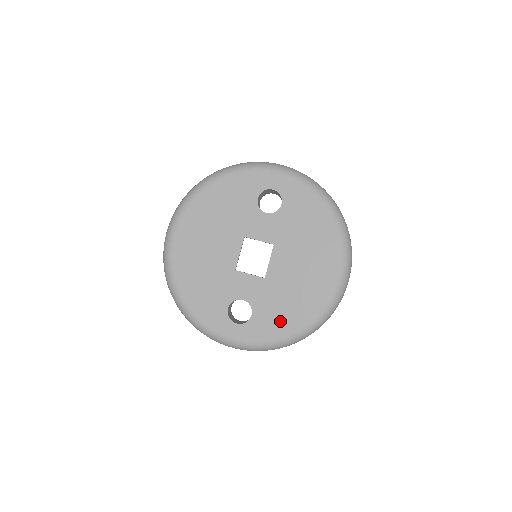
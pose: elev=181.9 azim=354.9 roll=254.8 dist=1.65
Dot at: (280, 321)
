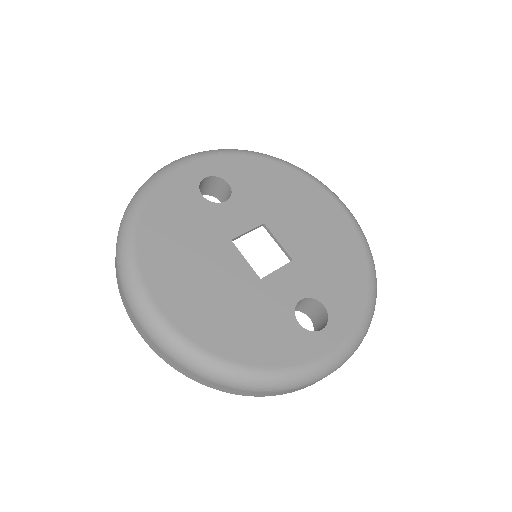
Dot at: (349, 285)
